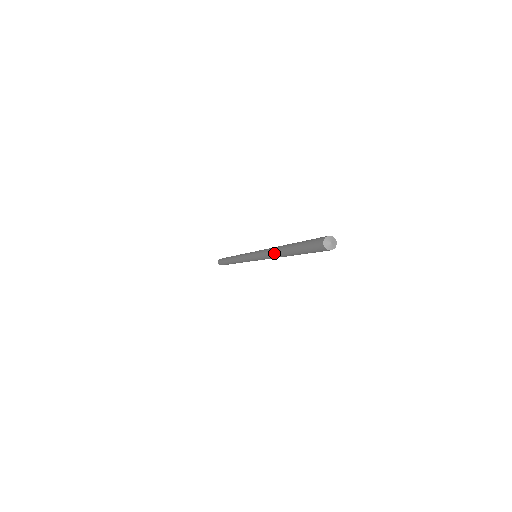
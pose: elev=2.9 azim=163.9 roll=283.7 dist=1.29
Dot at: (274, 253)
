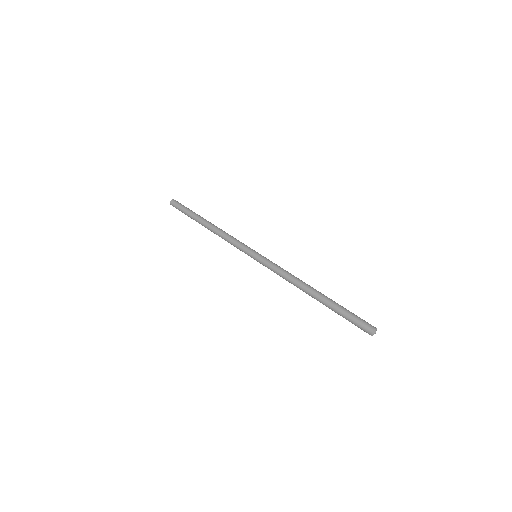
Dot at: occluded
